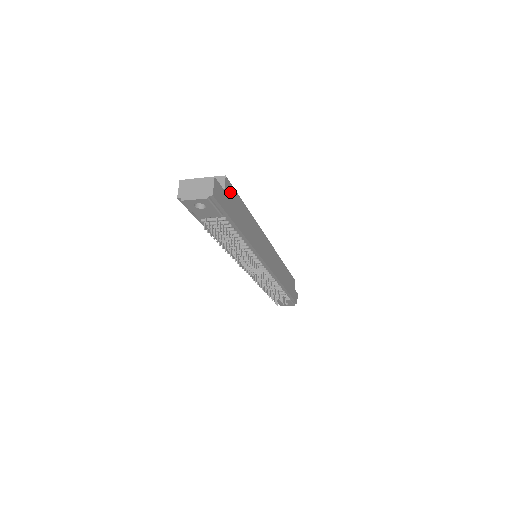
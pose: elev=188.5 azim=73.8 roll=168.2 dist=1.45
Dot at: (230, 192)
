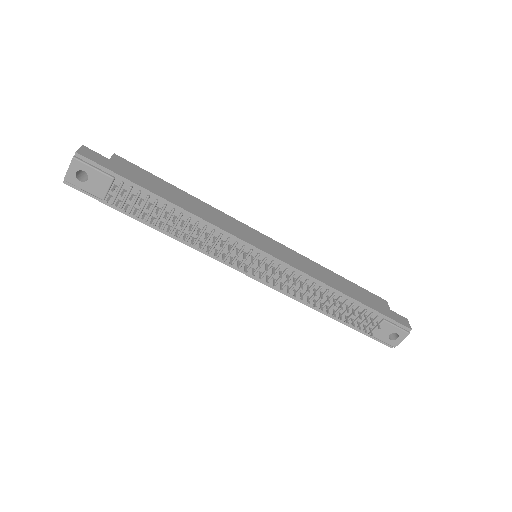
Dot at: (127, 166)
